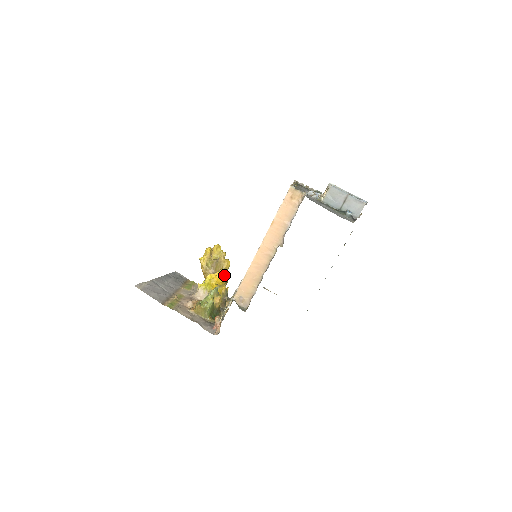
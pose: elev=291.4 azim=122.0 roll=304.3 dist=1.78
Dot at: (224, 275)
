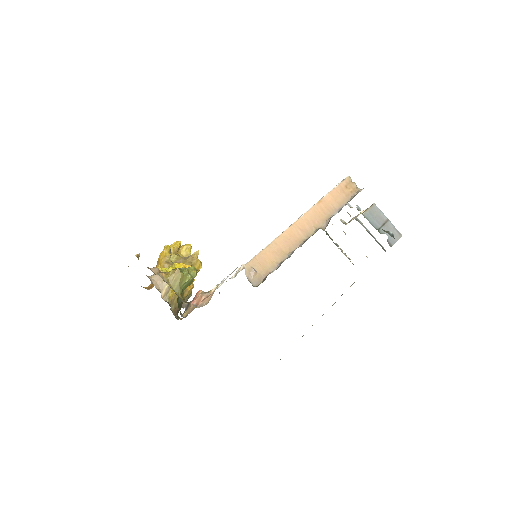
Dot at: occluded
